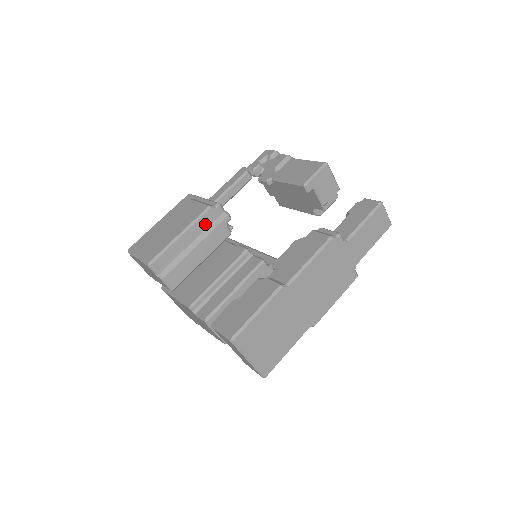
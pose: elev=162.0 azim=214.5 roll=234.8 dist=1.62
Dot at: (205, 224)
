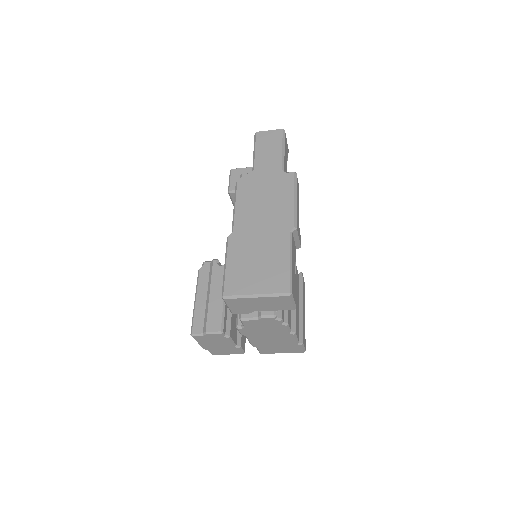
Dot at: (205, 280)
